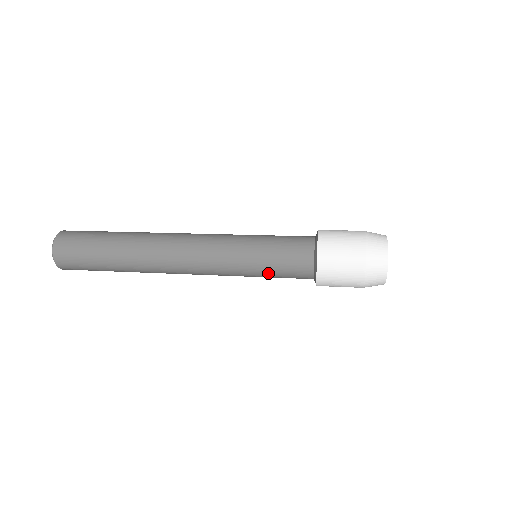
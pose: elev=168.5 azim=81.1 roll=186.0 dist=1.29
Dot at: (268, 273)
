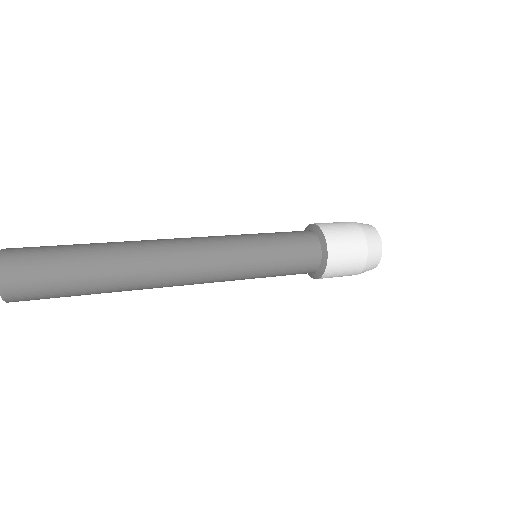
Dot at: occluded
